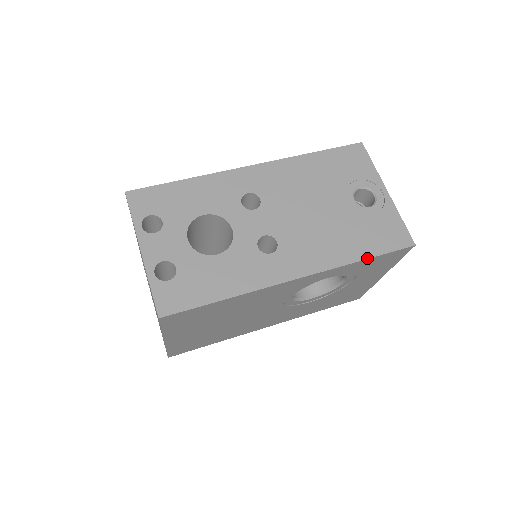
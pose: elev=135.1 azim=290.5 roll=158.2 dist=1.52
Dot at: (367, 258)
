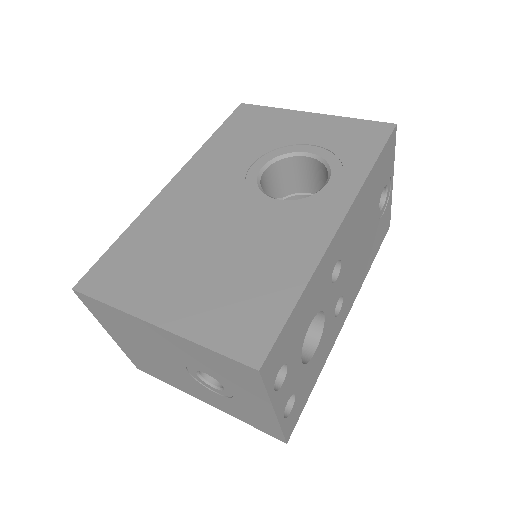
Dot at: occluded
